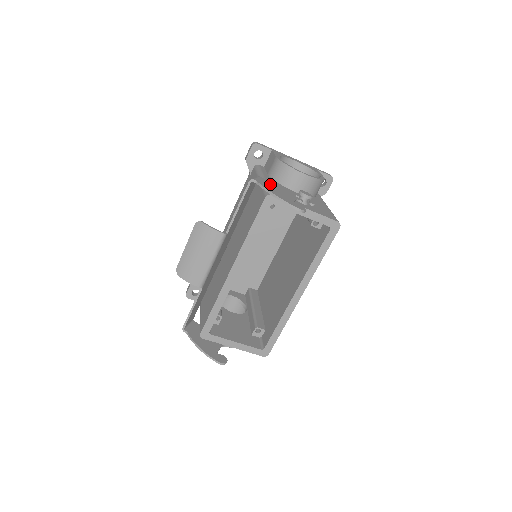
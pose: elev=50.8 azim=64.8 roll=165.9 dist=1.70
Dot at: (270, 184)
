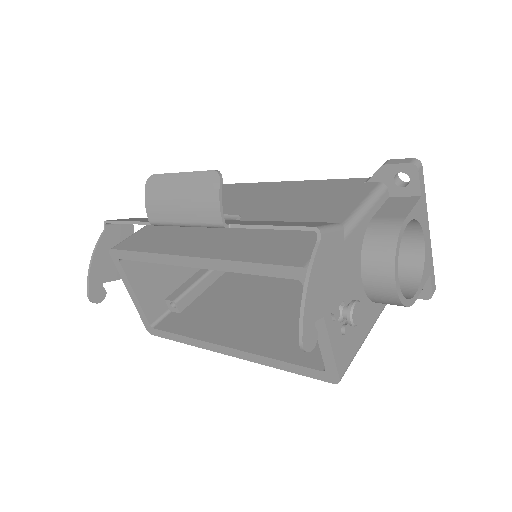
Dot at: (335, 257)
